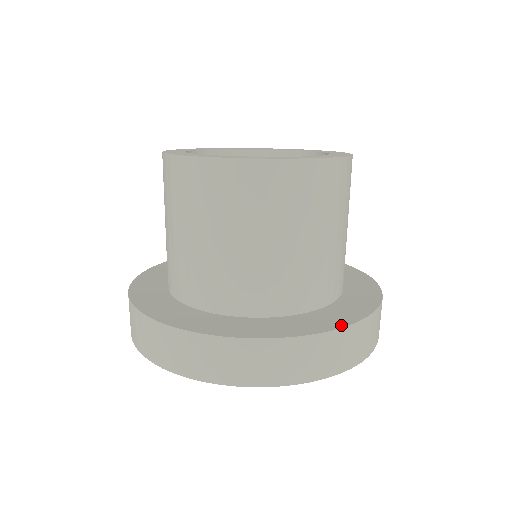
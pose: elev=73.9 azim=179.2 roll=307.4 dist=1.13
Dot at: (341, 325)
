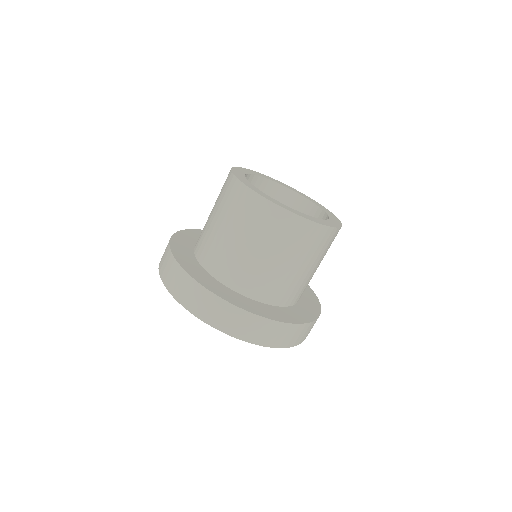
Dot at: (318, 302)
